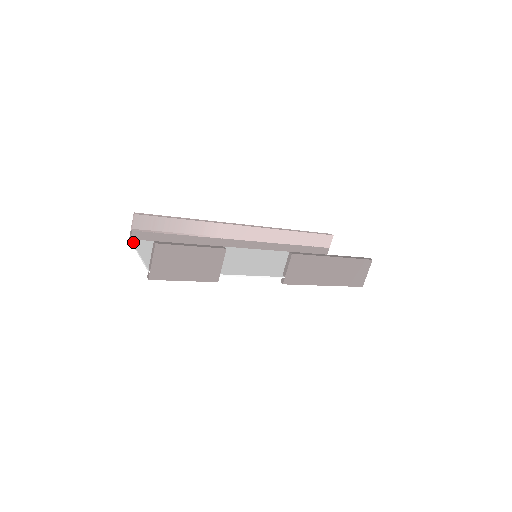
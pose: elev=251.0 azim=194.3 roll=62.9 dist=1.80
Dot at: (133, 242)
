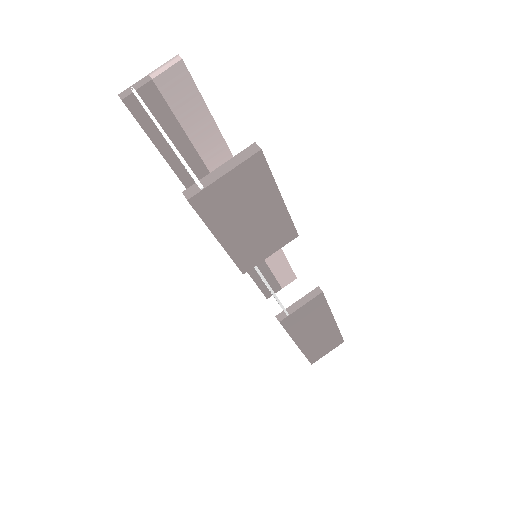
Dot at: occluded
